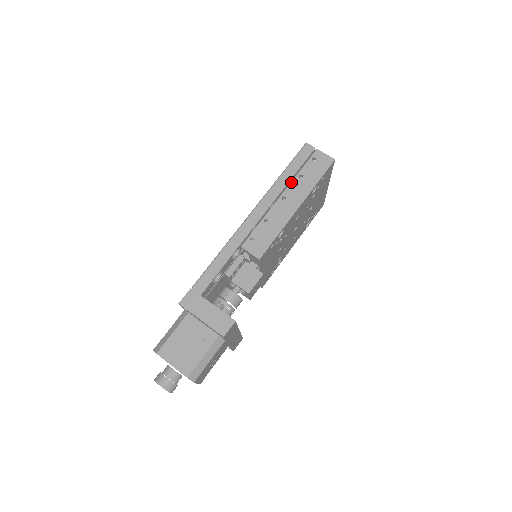
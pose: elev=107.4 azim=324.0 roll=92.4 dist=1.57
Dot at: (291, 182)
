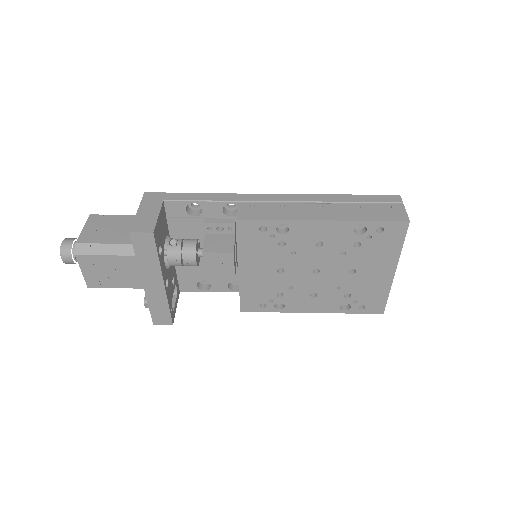
Dot at: (344, 203)
